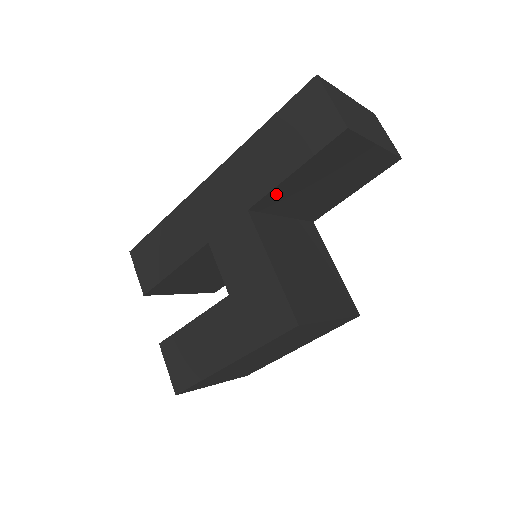
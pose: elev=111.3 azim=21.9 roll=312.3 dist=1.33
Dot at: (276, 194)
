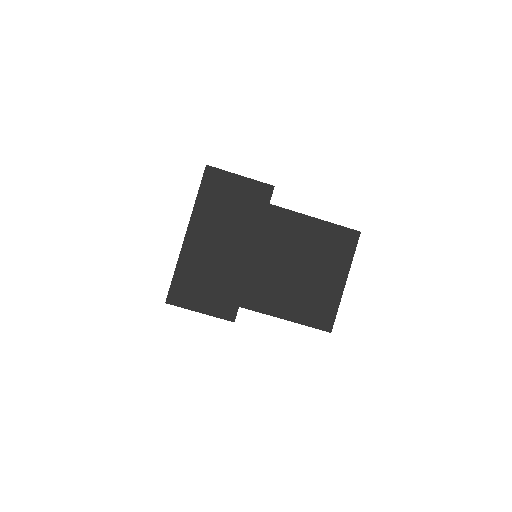
Dot at: occluded
